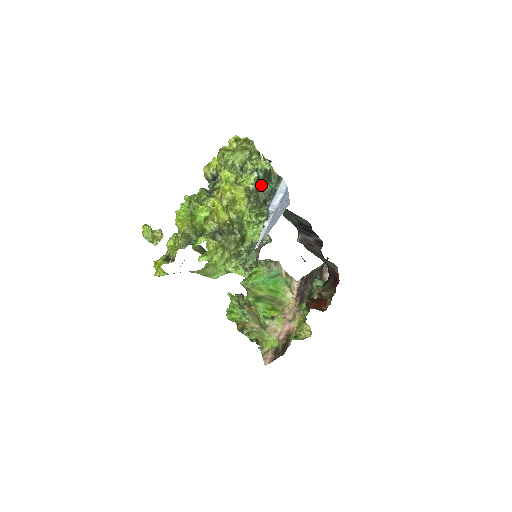
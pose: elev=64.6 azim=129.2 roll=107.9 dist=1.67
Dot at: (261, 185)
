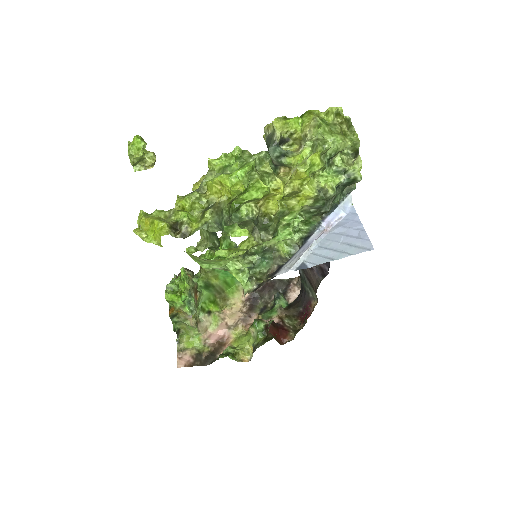
Dot at: (336, 193)
